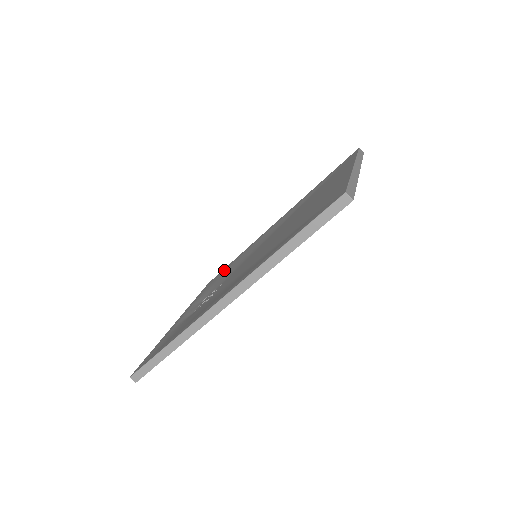
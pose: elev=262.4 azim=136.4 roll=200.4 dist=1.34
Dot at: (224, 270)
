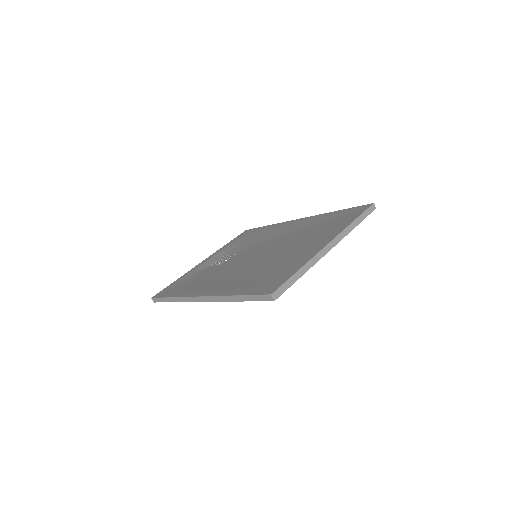
Dot at: (255, 231)
